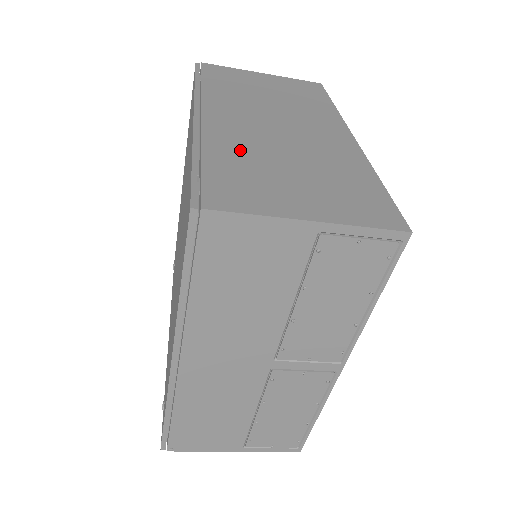
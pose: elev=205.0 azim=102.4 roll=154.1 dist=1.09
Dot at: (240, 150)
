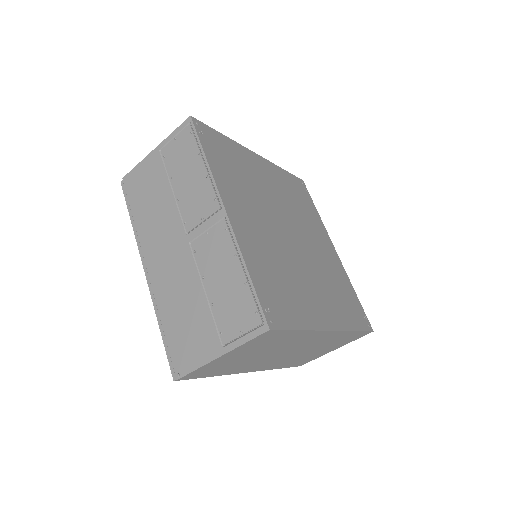
Dot at: occluded
